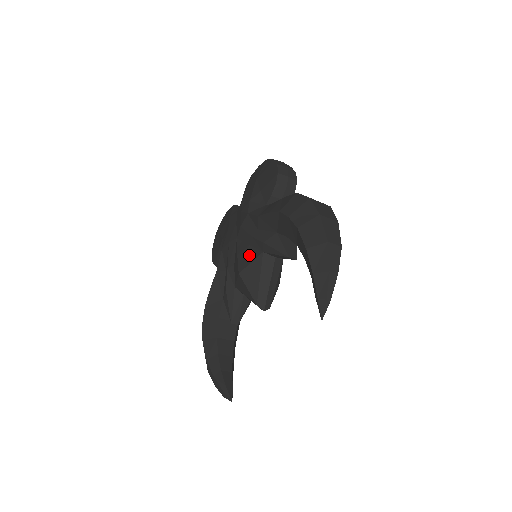
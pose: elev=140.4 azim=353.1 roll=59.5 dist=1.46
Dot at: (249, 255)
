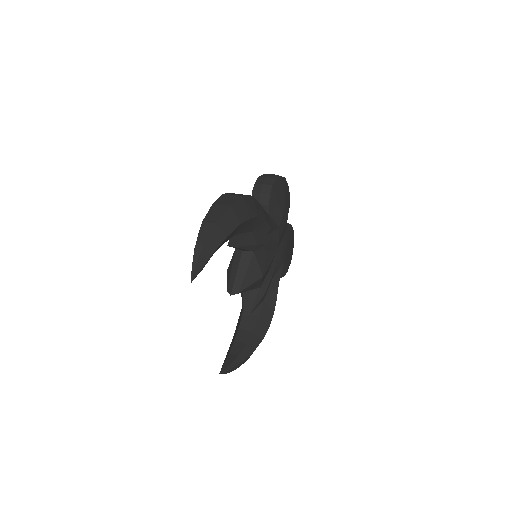
Dot at: occluded
